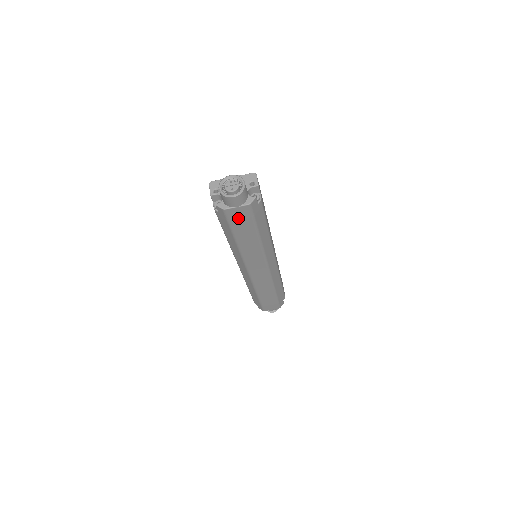
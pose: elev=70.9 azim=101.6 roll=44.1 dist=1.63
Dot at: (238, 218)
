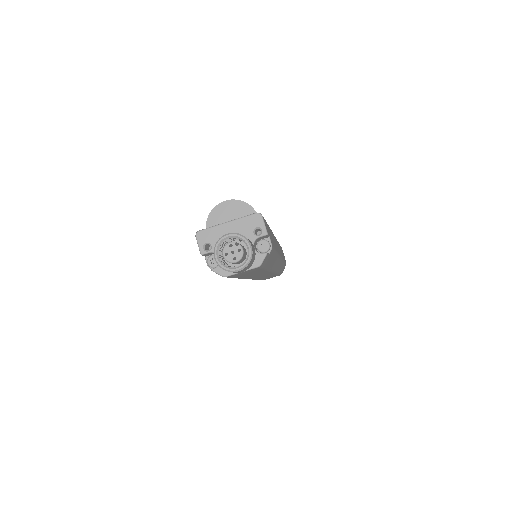
Dot at: (243, 273)
